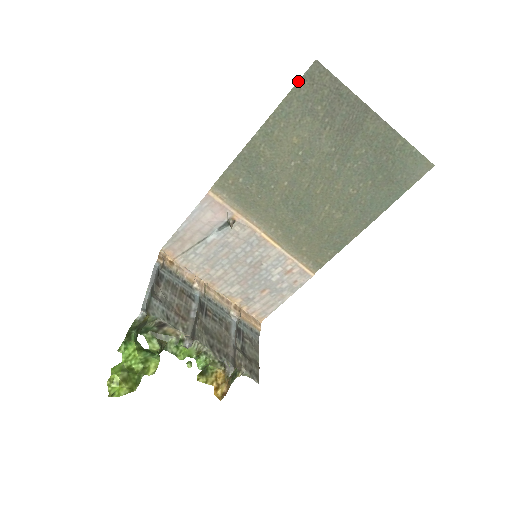
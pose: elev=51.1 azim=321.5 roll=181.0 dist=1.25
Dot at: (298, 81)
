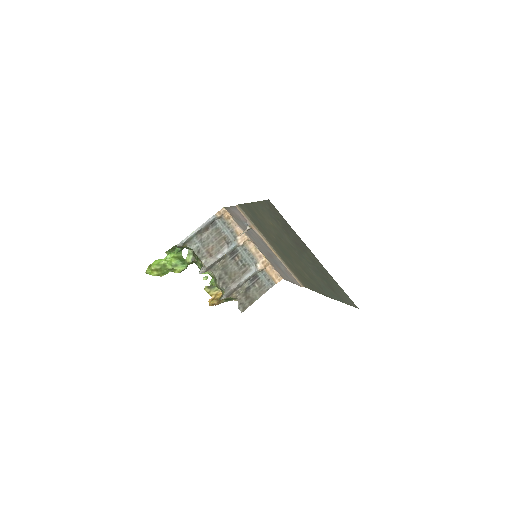
Dot at: (263, 200)
